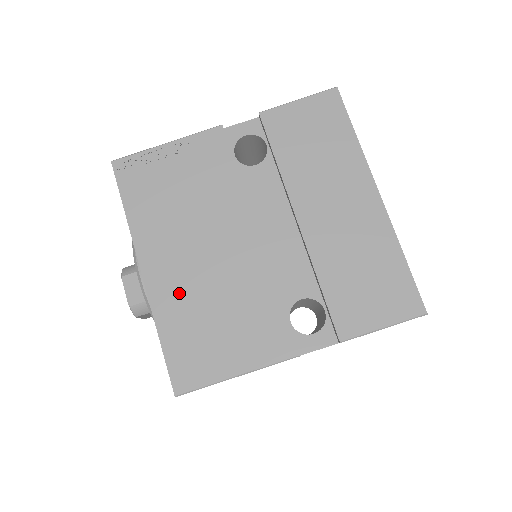
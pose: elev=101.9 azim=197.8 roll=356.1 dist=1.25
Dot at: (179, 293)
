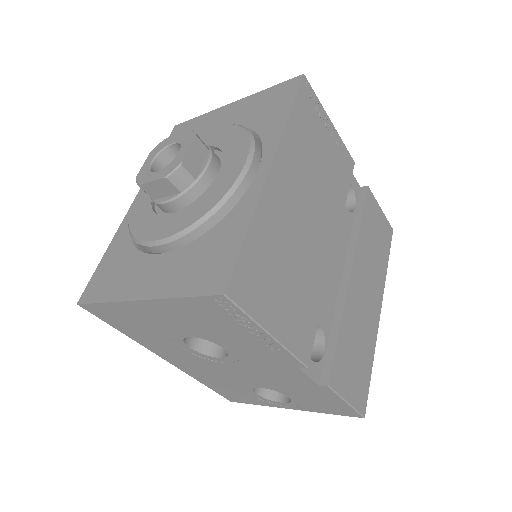
Dot at: (281, 218)
